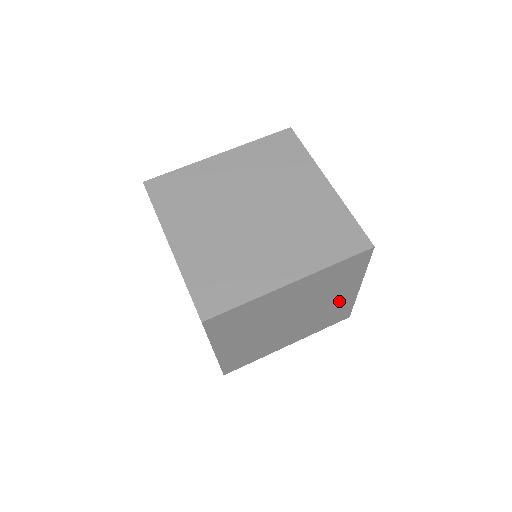
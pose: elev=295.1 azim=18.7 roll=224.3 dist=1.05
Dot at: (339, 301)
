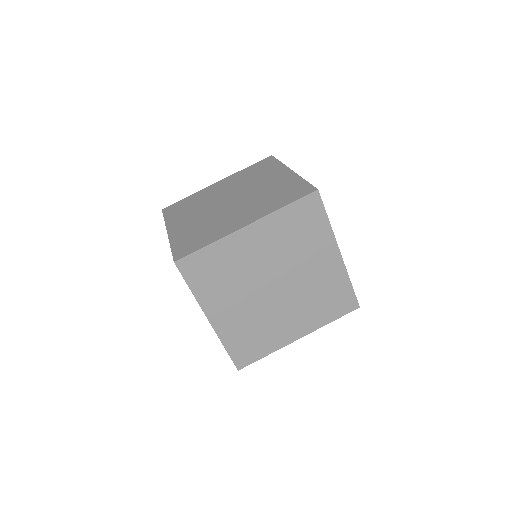
Dot at: occluded
